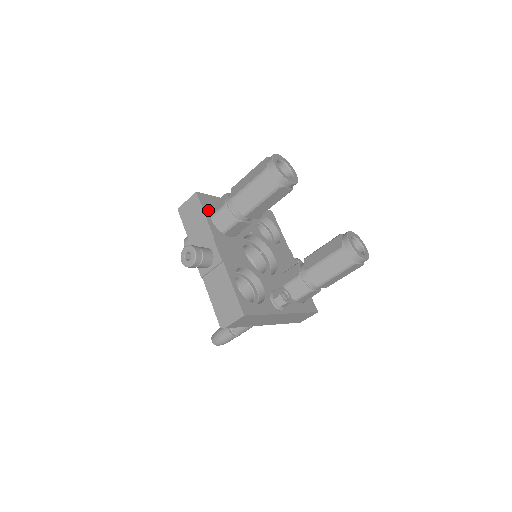
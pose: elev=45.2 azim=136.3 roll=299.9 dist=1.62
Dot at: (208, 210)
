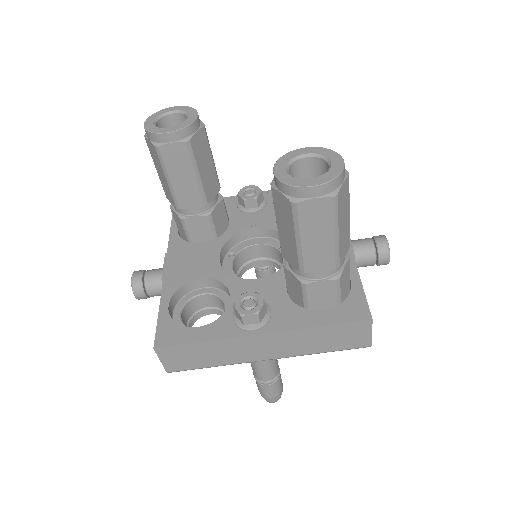
Dot at: occluded
